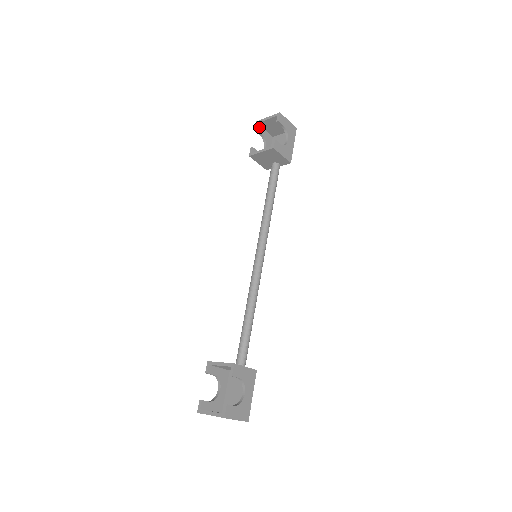
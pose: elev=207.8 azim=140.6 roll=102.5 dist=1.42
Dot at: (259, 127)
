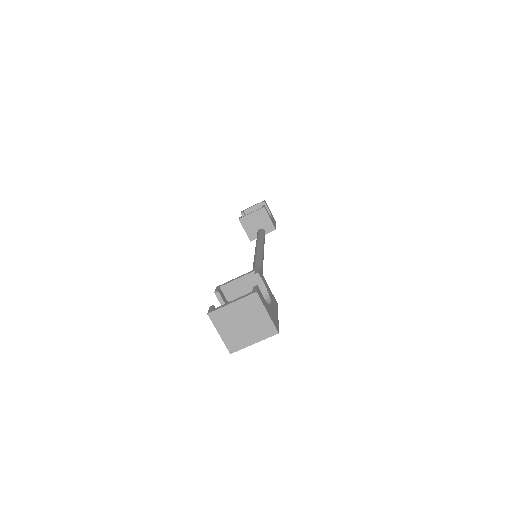
Dot at: (244, 214)
